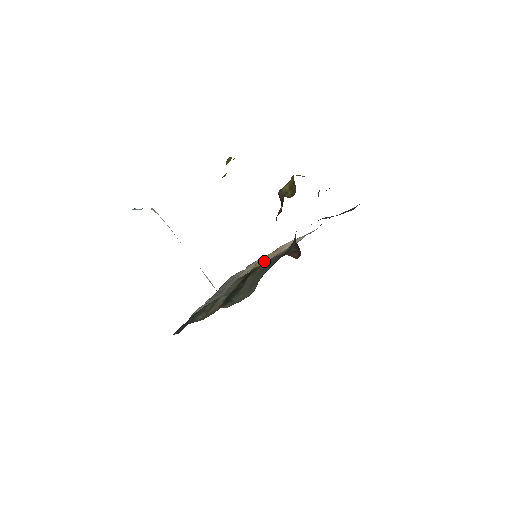
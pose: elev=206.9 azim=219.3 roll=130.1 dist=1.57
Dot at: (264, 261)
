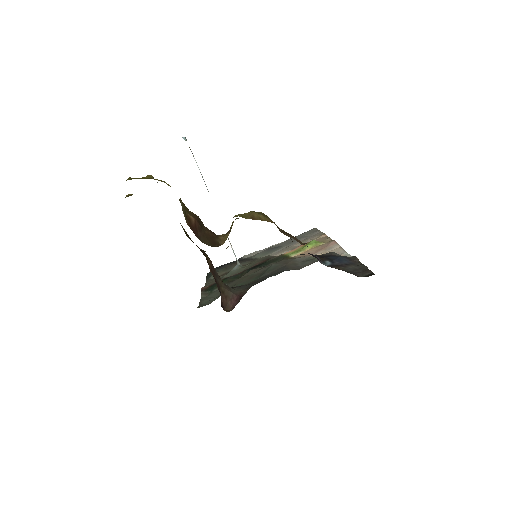
Dot at: (300, 251)
